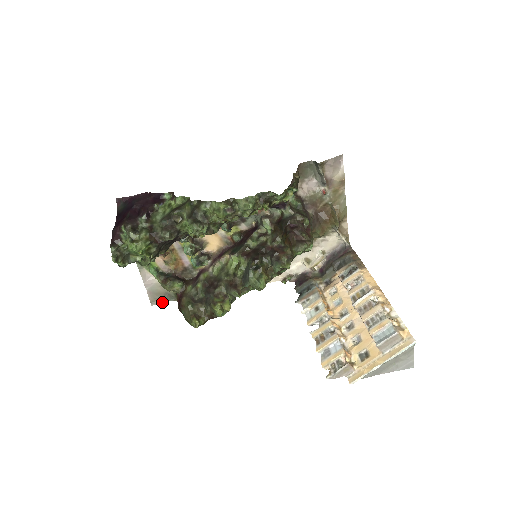
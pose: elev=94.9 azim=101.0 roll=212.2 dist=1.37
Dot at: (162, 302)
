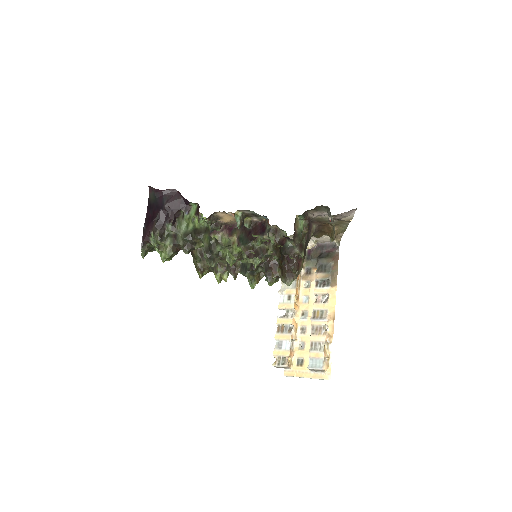
Dot at: occluded
